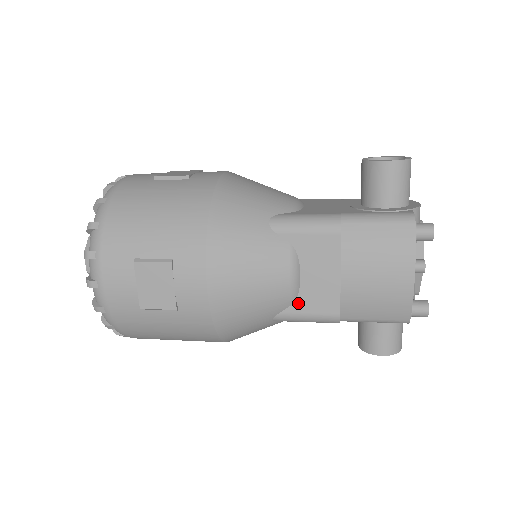
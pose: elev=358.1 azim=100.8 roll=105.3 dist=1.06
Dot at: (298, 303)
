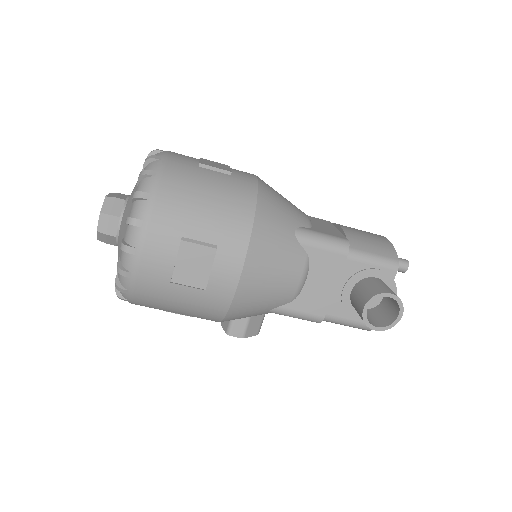
Dot at: (314, 229)
